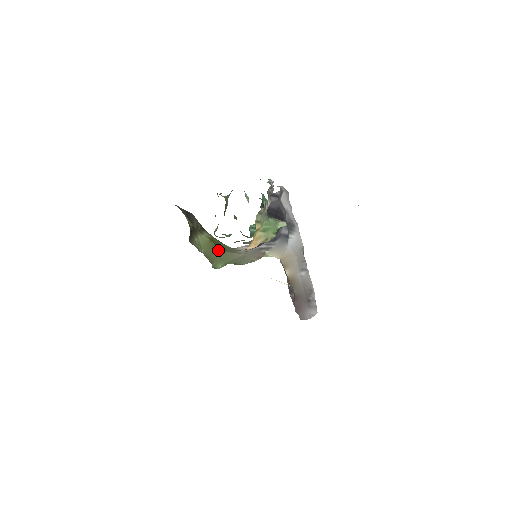
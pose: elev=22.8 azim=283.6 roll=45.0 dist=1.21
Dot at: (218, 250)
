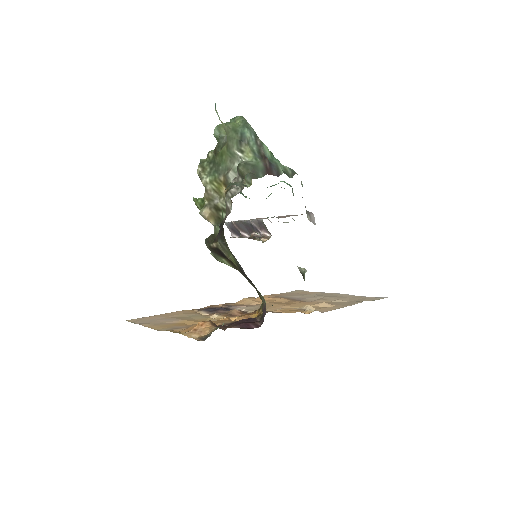
Dot at: occluded
